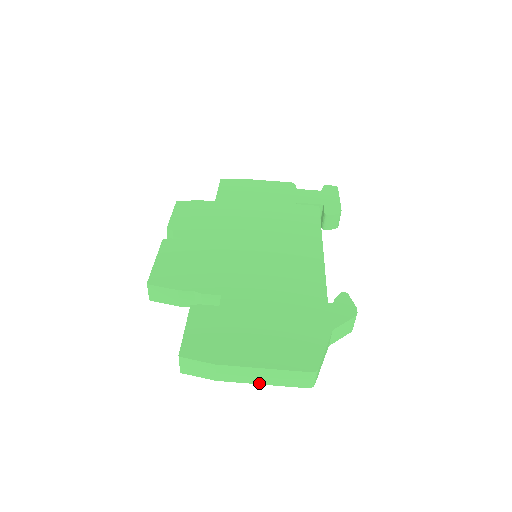
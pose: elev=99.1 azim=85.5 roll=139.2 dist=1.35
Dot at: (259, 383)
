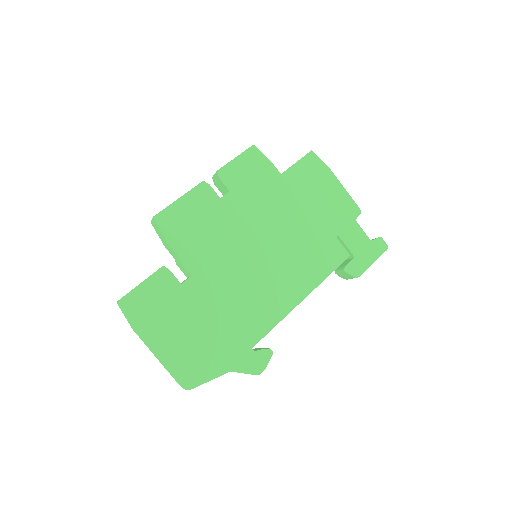
Dot at: (155, 356)
